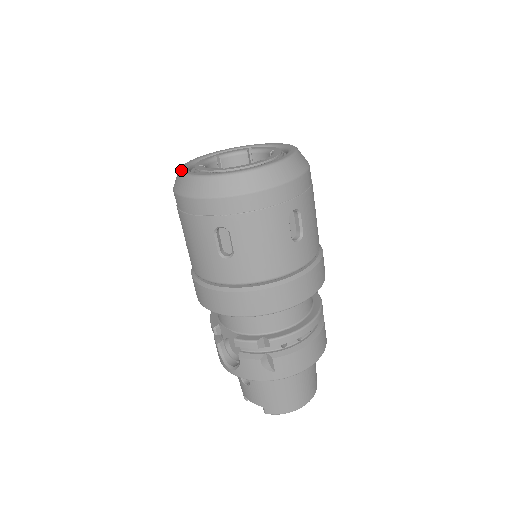
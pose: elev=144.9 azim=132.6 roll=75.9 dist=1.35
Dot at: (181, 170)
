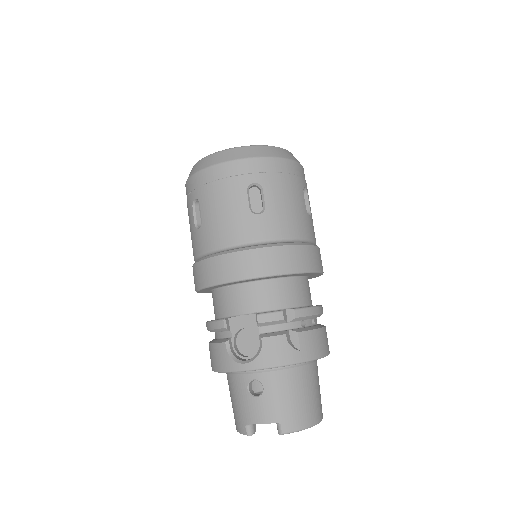
Dot at: (202, 159)
